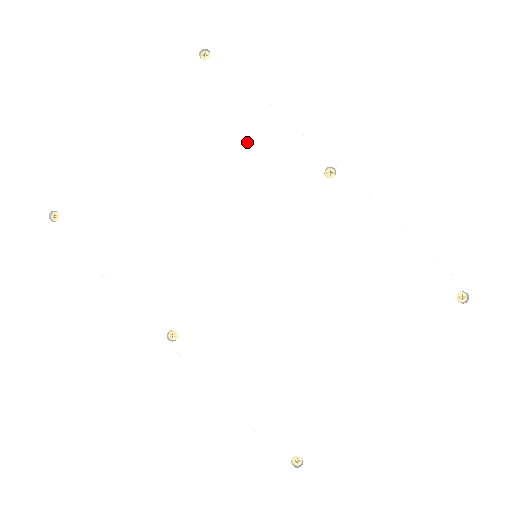
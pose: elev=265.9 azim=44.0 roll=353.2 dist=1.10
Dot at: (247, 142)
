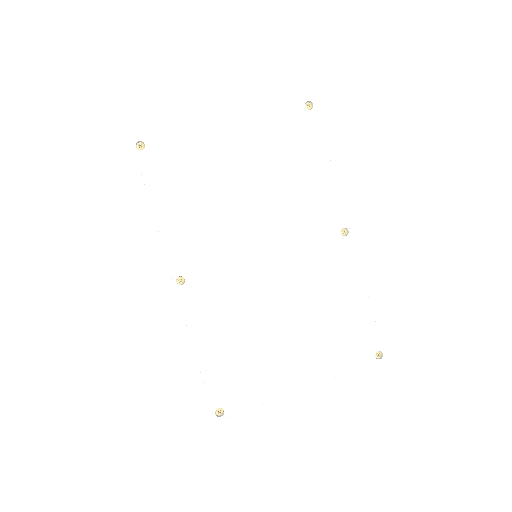
Dot at: (304, 180)
